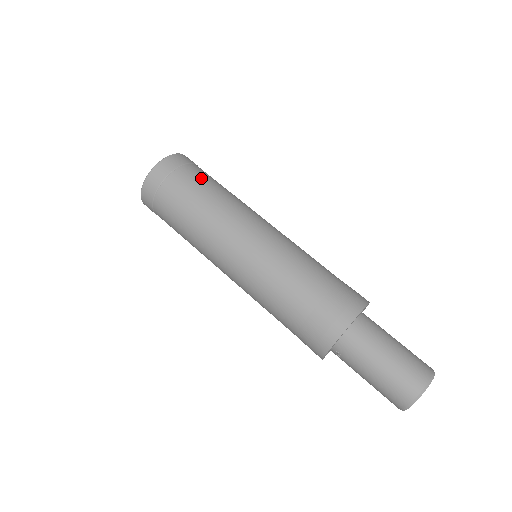
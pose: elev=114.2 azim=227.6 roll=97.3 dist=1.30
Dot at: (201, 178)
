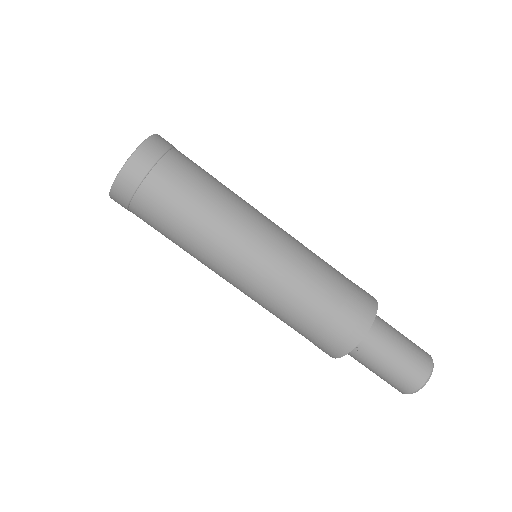
Dot at: (197, 165)
